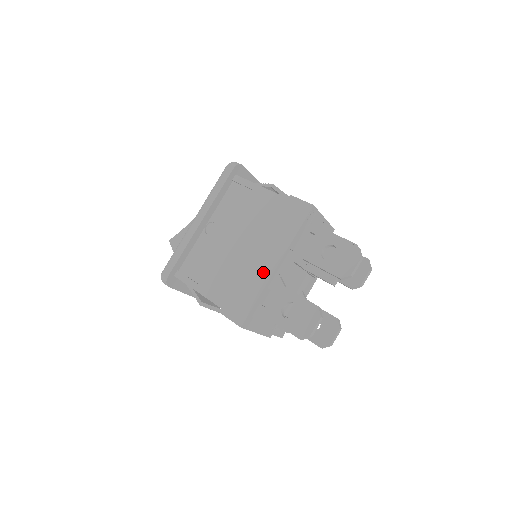
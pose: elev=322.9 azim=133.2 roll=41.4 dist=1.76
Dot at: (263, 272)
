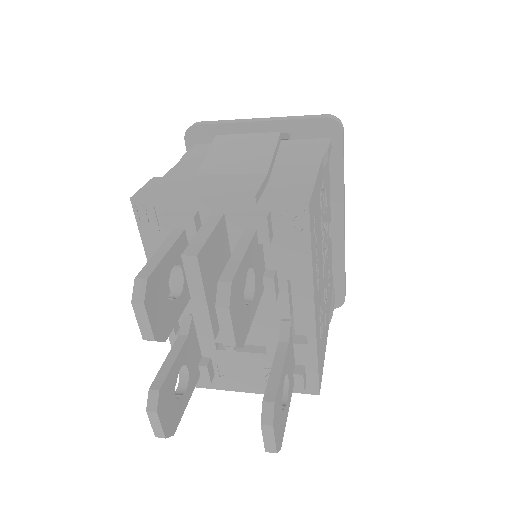
Dot at: occluded
